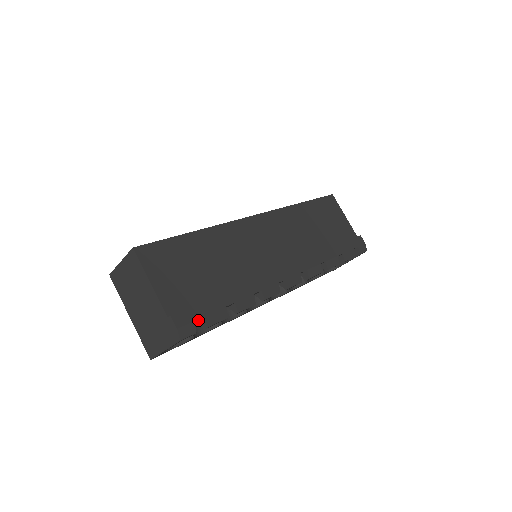
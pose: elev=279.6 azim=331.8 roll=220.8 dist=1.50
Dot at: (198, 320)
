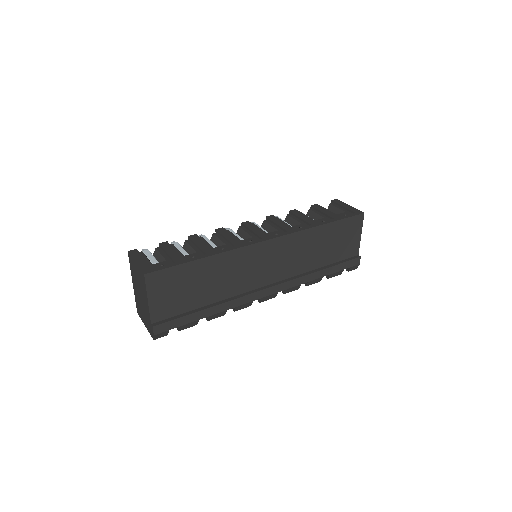
Dot at: occluded
